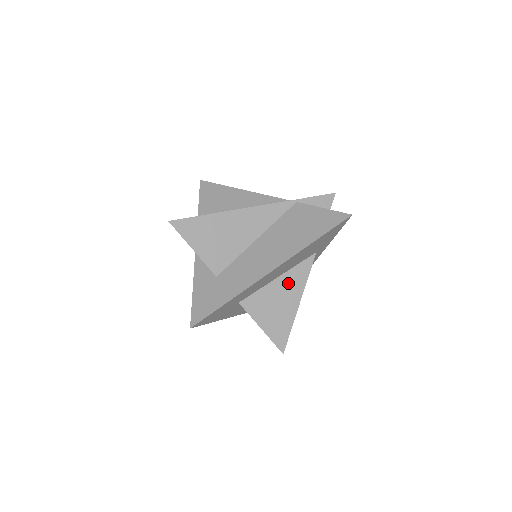
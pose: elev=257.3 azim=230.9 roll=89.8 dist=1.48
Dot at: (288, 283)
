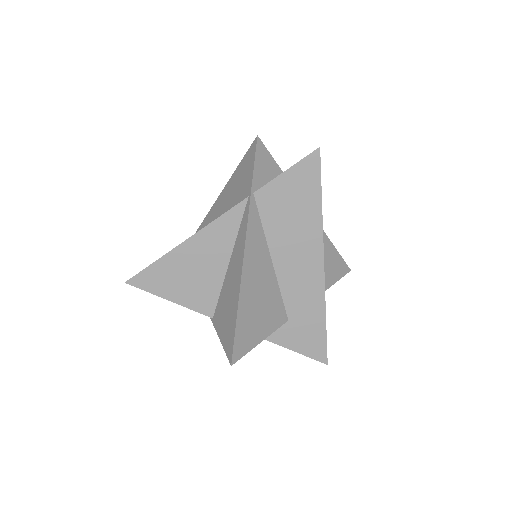
Dot at: occluded
